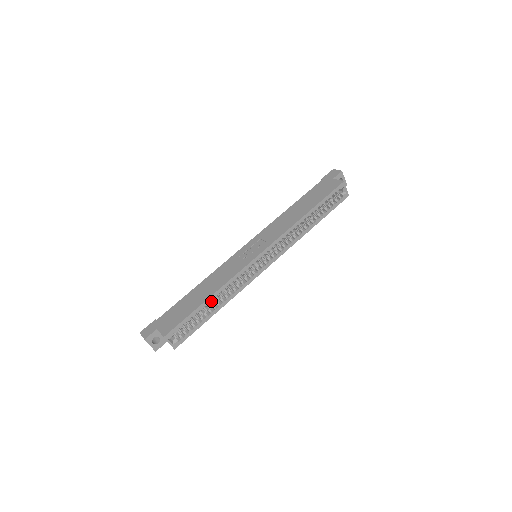
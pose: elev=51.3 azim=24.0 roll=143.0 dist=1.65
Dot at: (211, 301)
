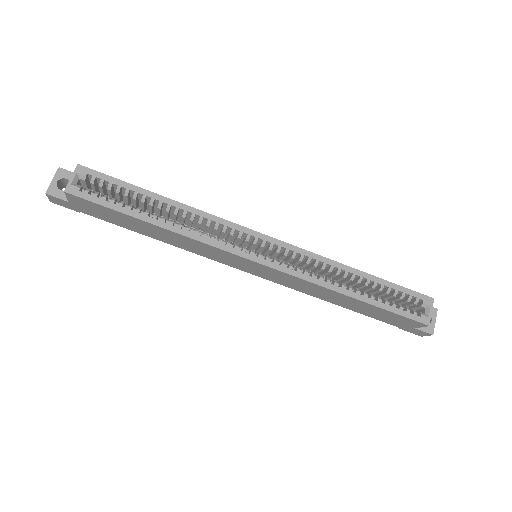
Dot at: (162, 203)
